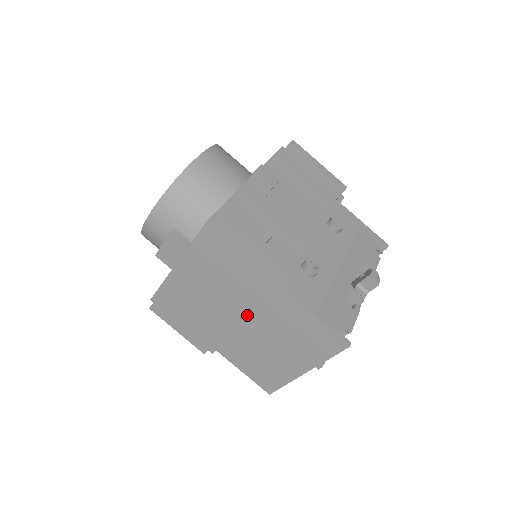
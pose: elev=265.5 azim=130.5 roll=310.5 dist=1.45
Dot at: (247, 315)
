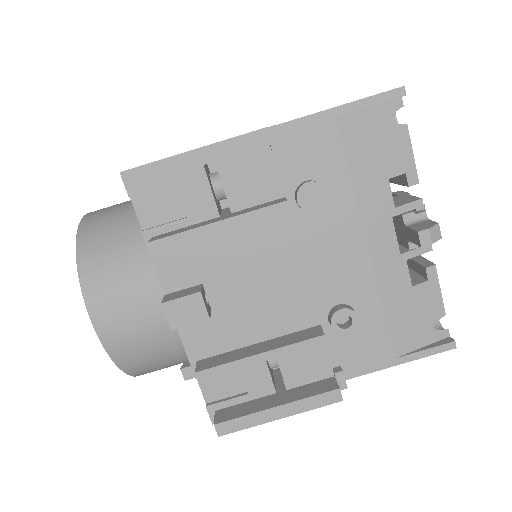
Dot at: occluded
